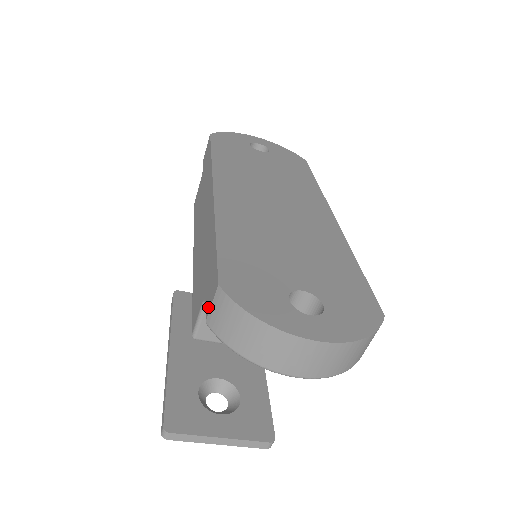
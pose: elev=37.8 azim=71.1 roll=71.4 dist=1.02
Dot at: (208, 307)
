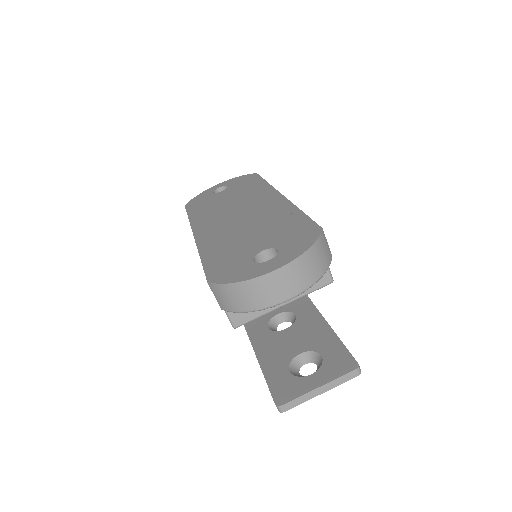
Dot at: occluded
